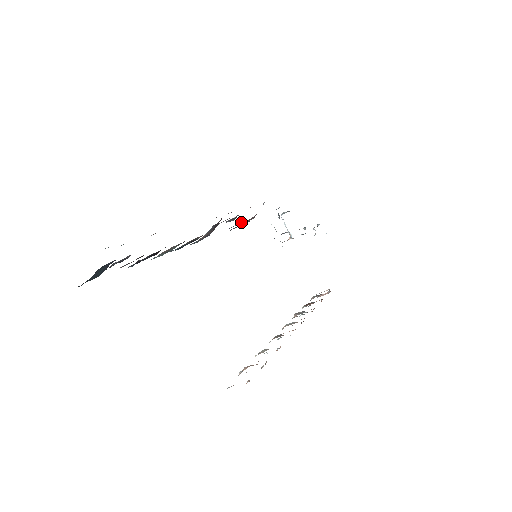
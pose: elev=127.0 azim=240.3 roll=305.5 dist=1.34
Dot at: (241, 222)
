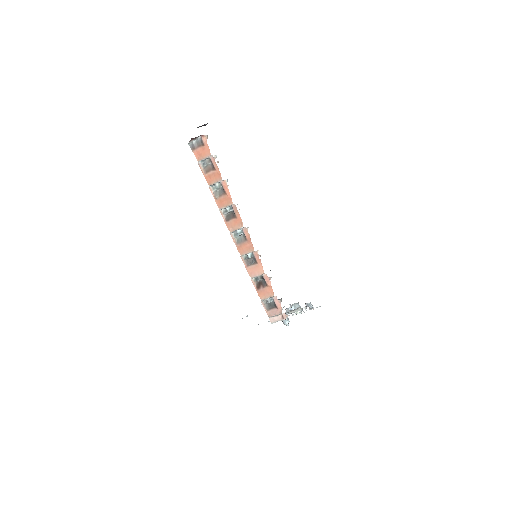
Dot at: occluded
